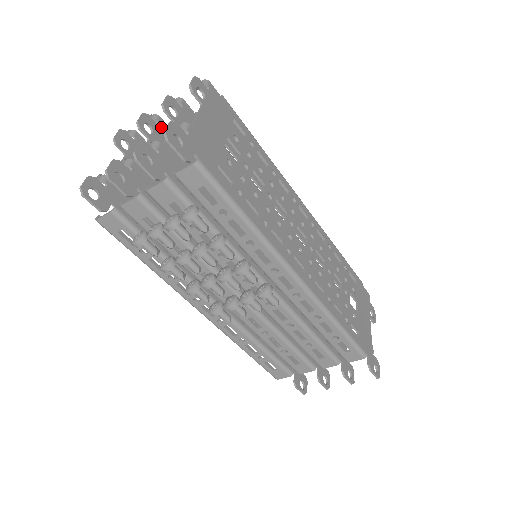
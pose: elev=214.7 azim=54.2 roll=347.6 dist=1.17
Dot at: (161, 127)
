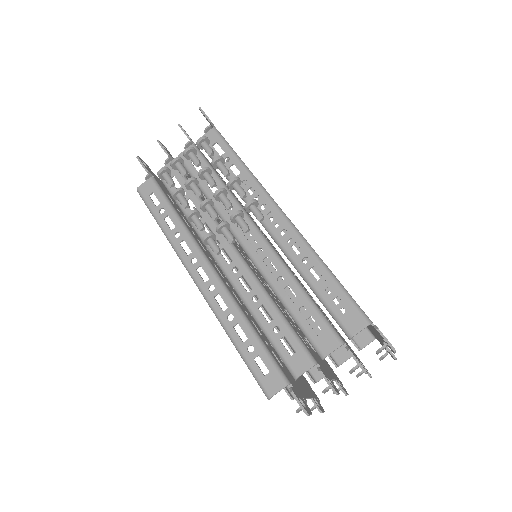
Dot at: occluded
